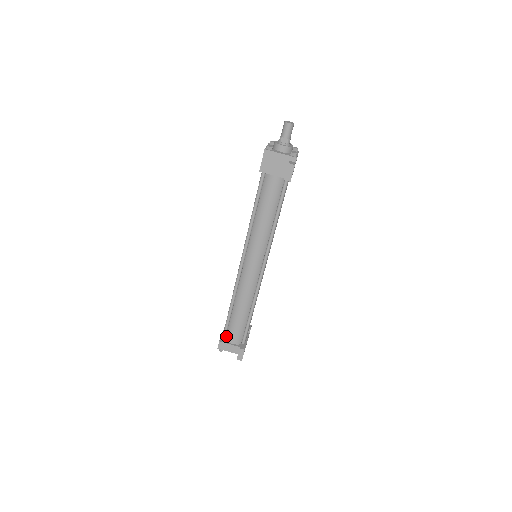
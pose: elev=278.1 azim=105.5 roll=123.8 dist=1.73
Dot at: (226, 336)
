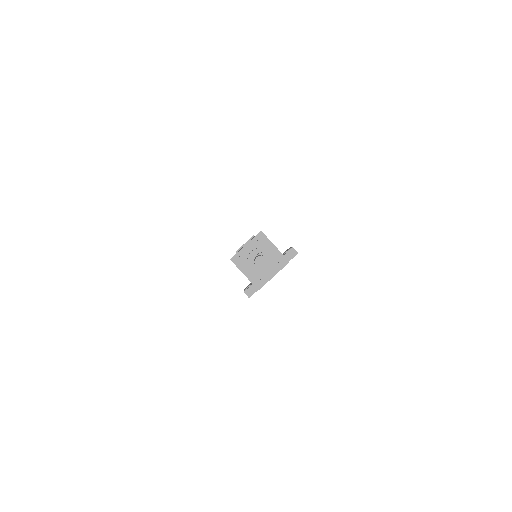
Dot at: occluded
